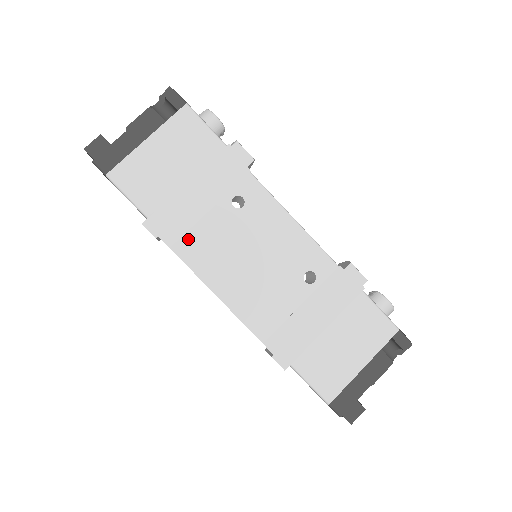
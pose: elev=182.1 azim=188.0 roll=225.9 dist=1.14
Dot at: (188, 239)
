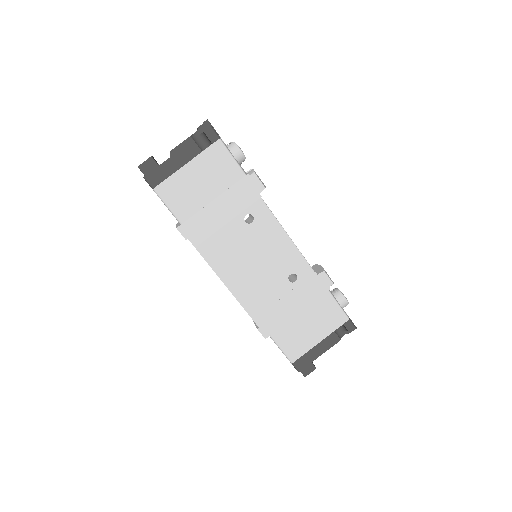
Dot at: (209, 243)
